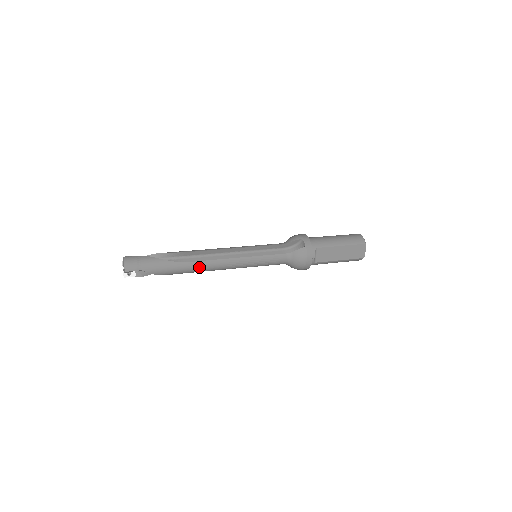
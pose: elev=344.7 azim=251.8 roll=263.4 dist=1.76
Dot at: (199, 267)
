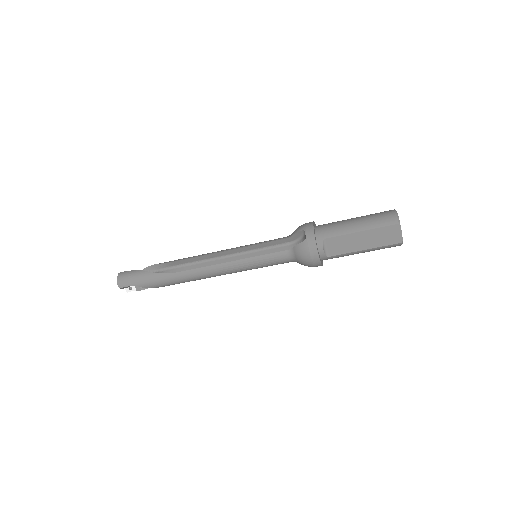
Dot at: (189, 276)
